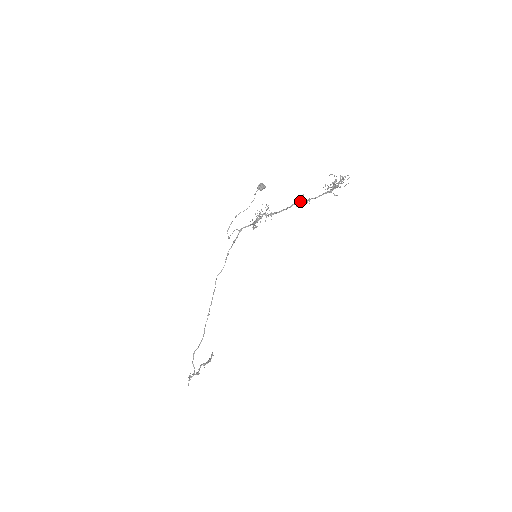
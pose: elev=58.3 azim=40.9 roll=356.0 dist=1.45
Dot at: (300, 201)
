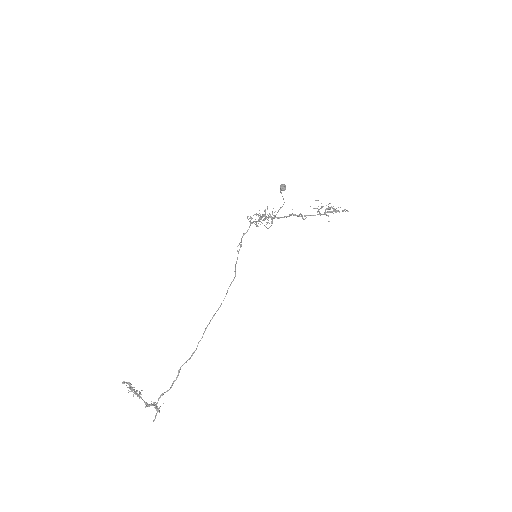
Dot at: (301, 214)
